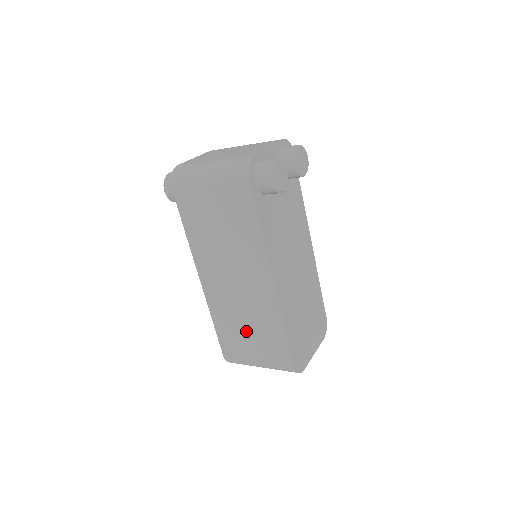
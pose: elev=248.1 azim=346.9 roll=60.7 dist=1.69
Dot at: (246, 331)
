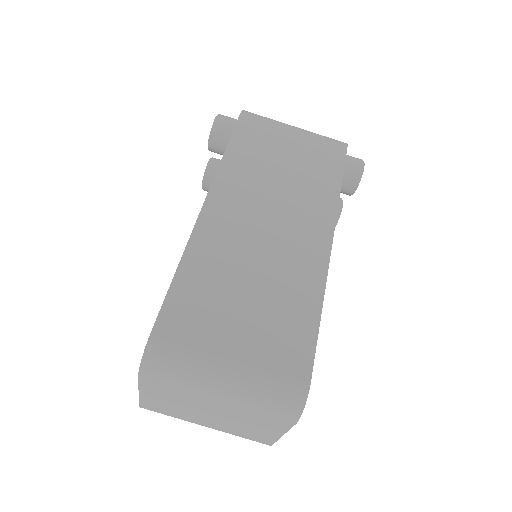
Dot at: (242, 297)
